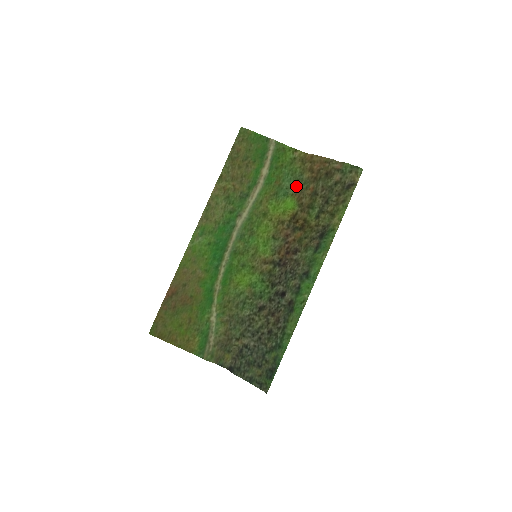
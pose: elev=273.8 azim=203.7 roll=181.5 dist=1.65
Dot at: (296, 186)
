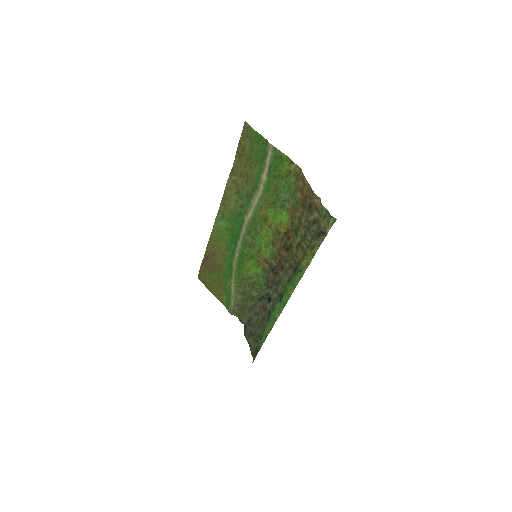
Dot at: (291, 201)
